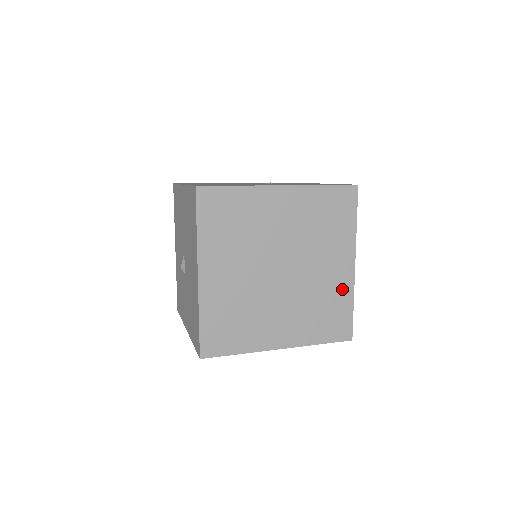
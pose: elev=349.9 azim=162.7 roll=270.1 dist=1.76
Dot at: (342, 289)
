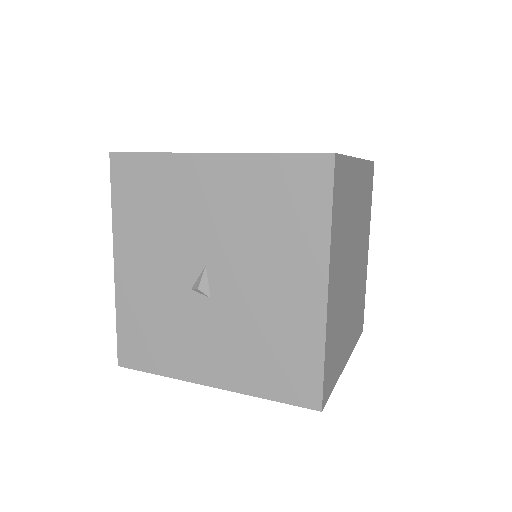
Dot at: (364, 278)
